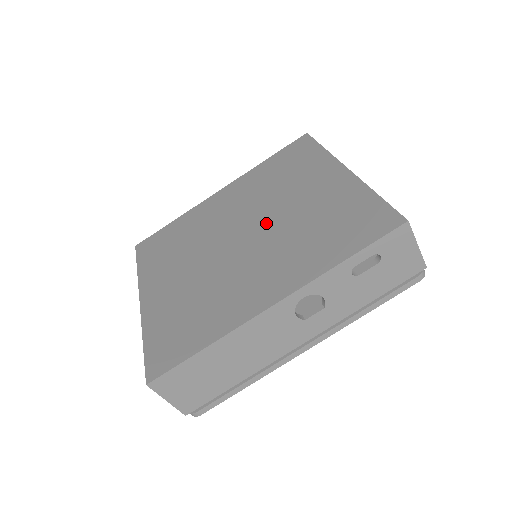
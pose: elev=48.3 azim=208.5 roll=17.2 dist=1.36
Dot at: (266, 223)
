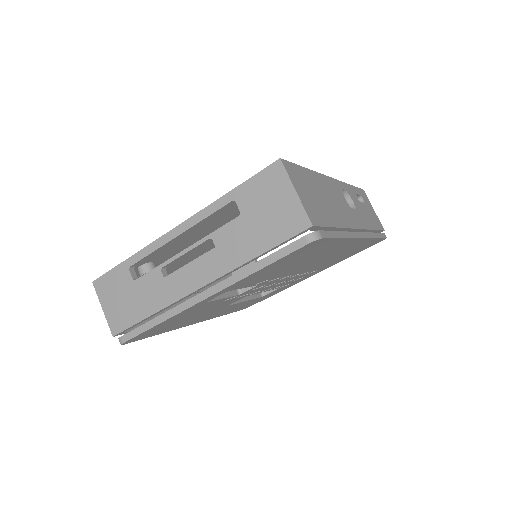
Dot at: occluded
